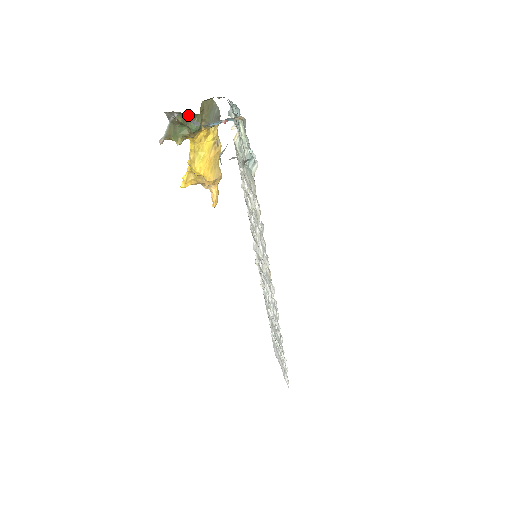
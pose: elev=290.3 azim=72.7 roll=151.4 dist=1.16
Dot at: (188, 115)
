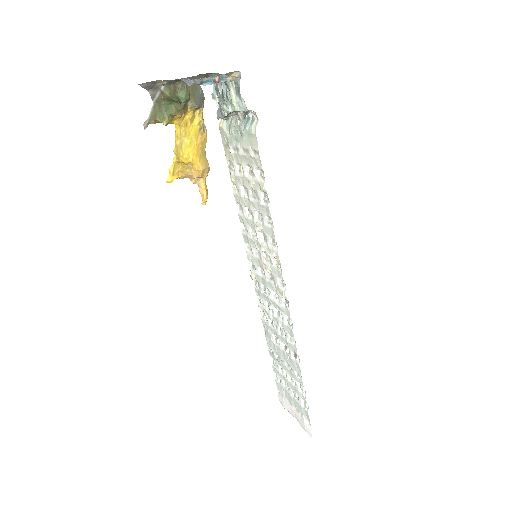
Dot at: (177, 82)
